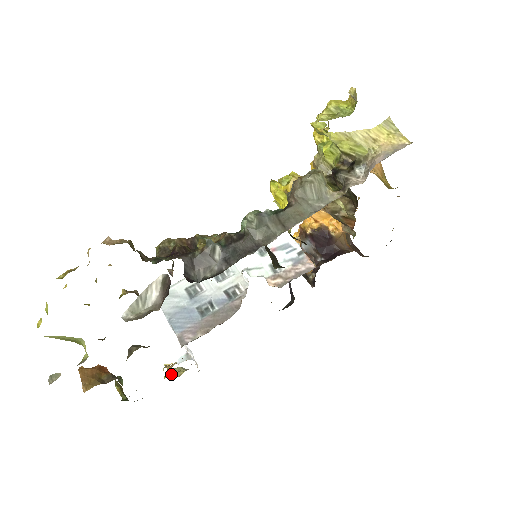
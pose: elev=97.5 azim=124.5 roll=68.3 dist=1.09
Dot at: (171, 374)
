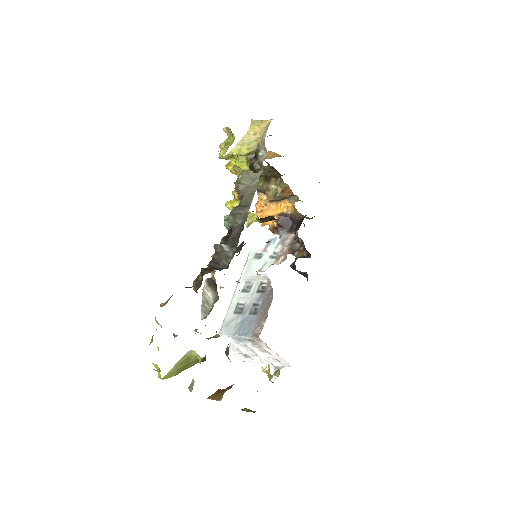
Dot at: occluded
